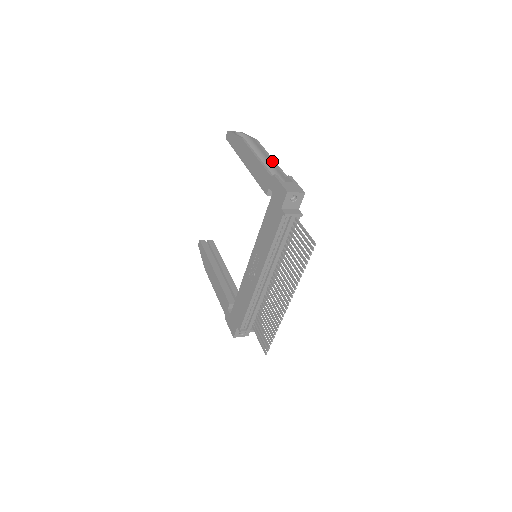
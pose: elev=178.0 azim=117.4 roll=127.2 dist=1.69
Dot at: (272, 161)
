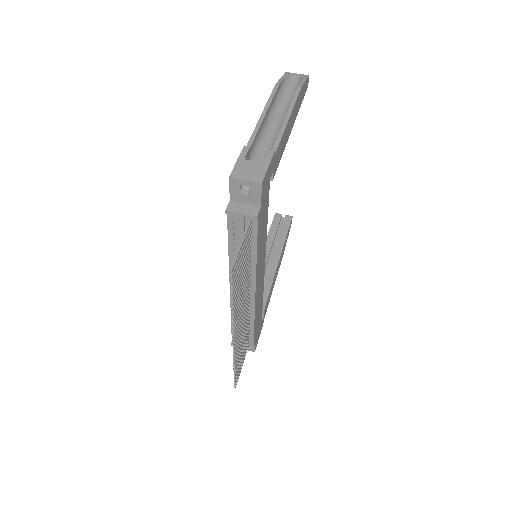
Dot at: occluded
